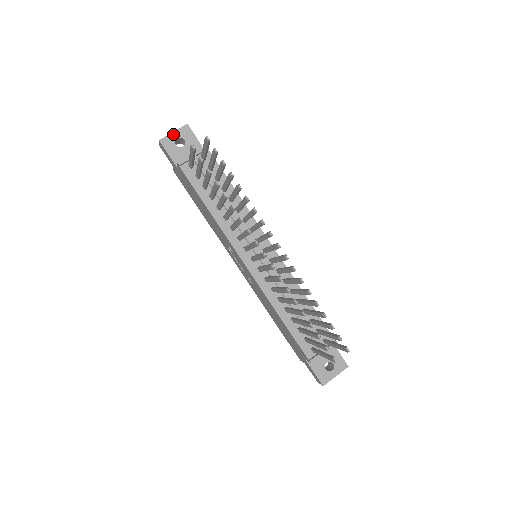
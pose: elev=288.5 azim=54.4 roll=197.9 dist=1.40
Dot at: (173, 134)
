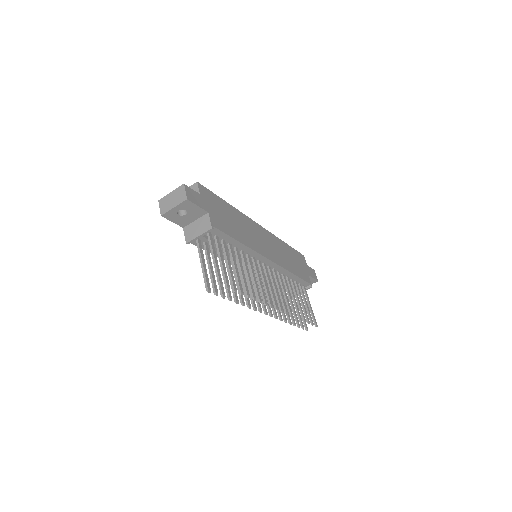
Dot at: (174, 209)
